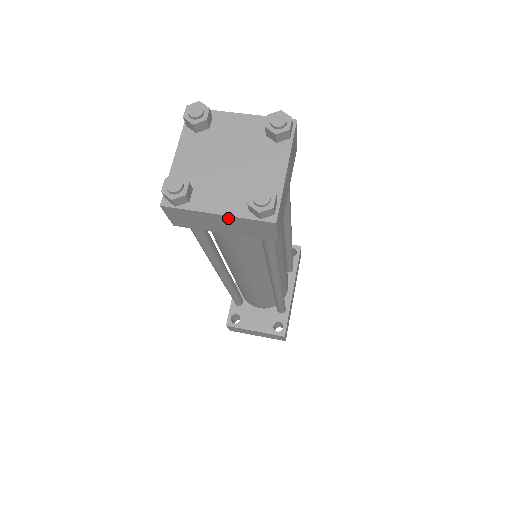
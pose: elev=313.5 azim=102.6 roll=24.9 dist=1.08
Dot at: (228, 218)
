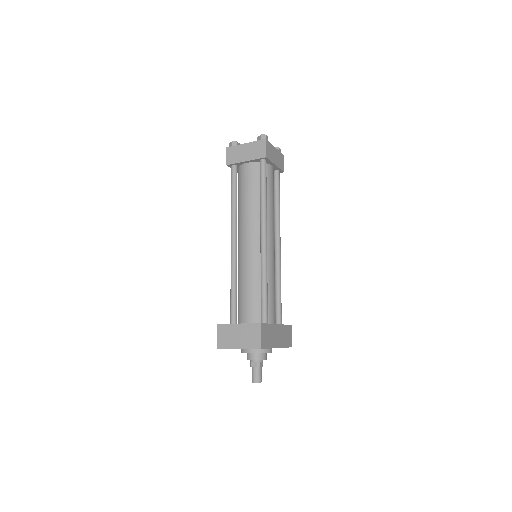
Dot at: (249, 145)
